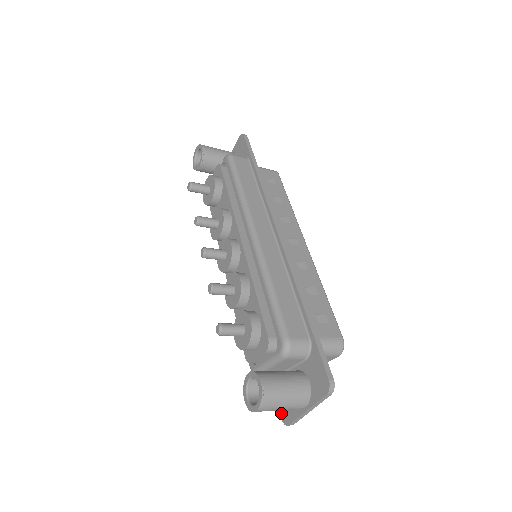
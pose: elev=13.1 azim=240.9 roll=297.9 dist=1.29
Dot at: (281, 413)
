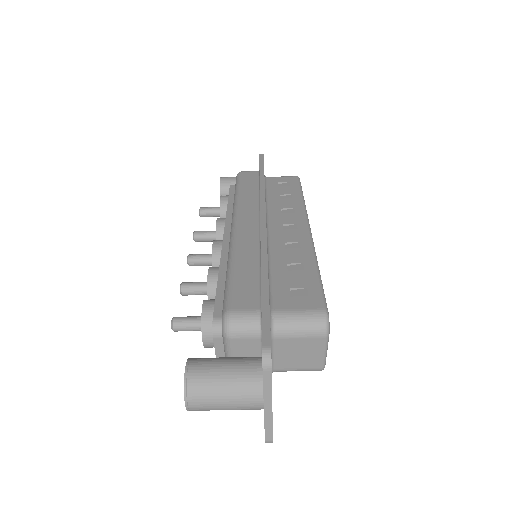
Dot at: occluded
